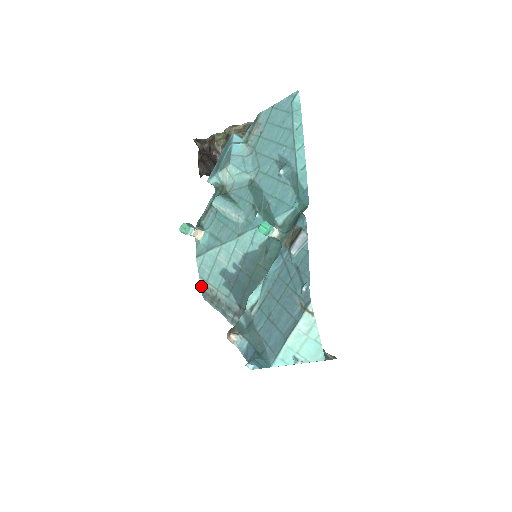
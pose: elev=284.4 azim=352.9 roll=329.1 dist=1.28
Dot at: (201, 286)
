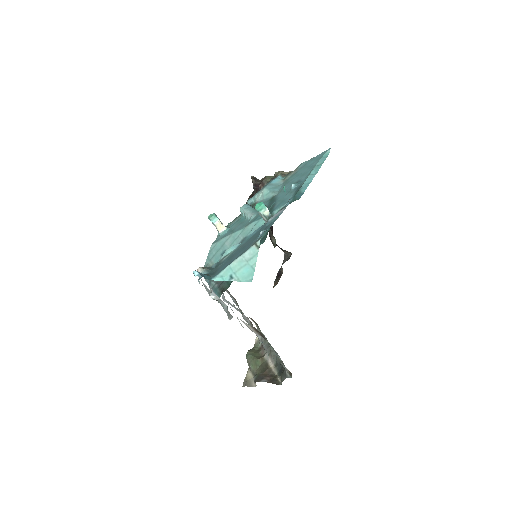
Dot at: (205, 264)
